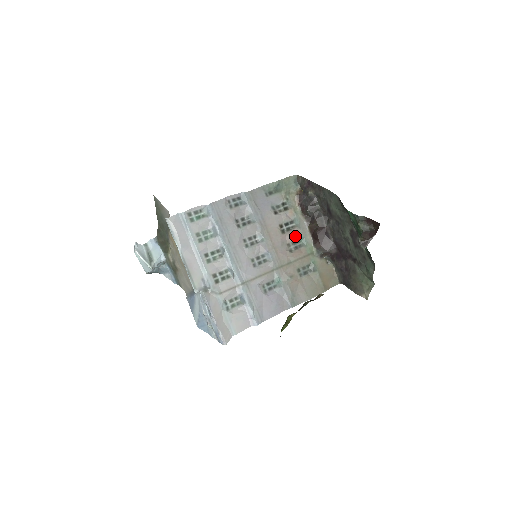
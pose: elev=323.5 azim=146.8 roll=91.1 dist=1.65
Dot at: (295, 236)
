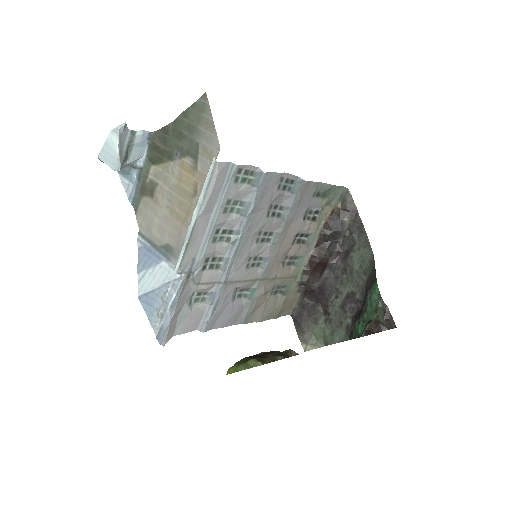
Dot at: (298, 252)
